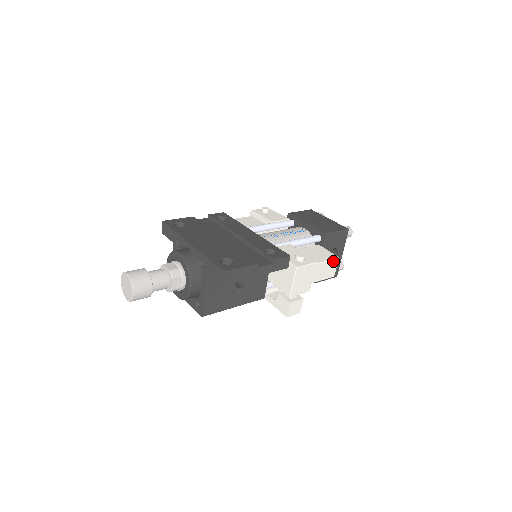
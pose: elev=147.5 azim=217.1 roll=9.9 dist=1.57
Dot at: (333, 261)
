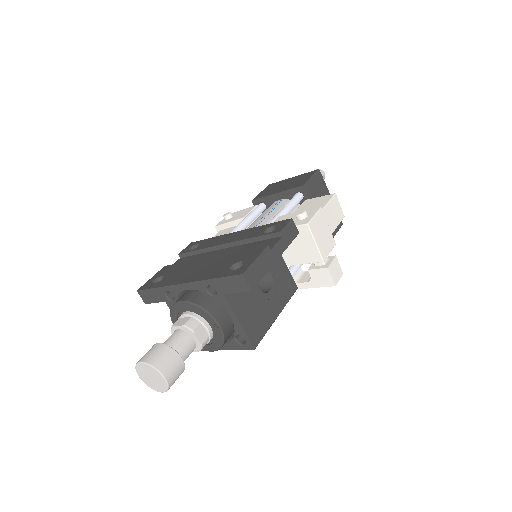
Dot at: (333, 200)
